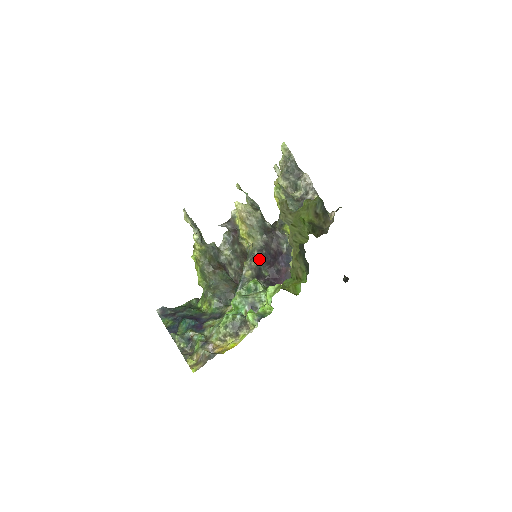
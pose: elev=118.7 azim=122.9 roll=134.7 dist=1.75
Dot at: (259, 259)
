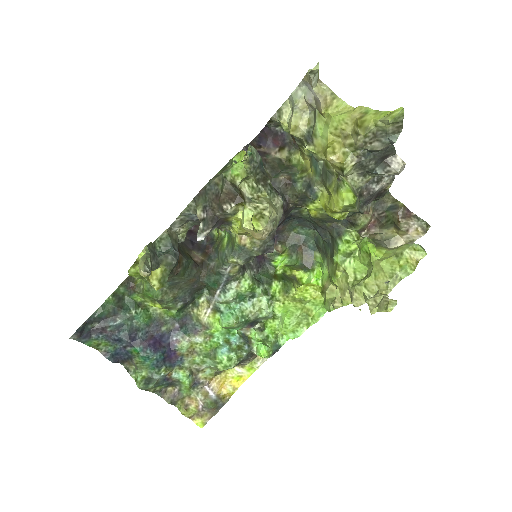
Dot at: occluded
